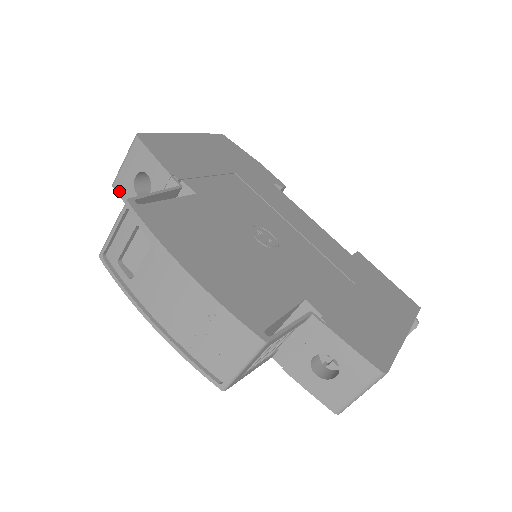
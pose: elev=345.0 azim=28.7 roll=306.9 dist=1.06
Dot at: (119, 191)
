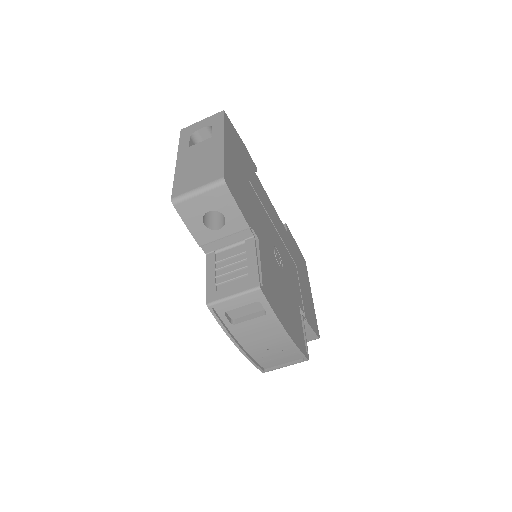
Dot at: (181, 212)
